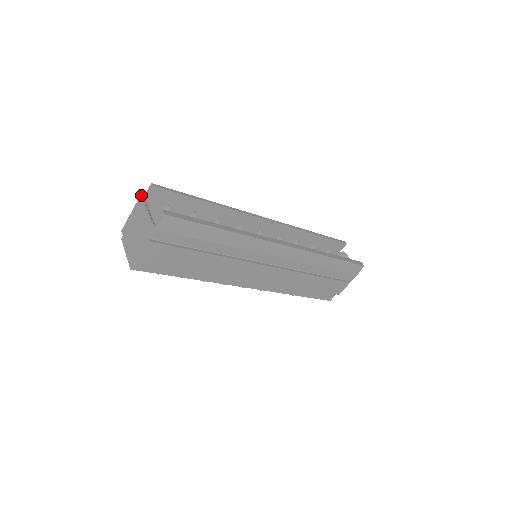
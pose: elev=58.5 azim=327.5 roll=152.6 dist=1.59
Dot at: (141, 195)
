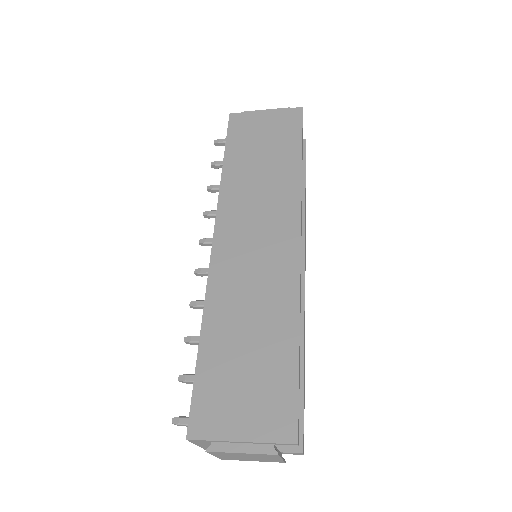
Dot at: (279, 456)
